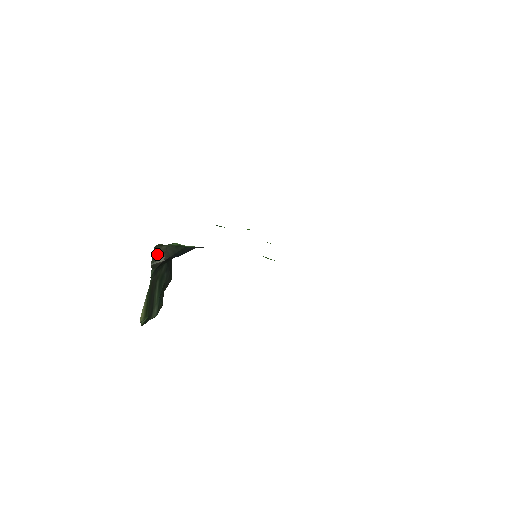
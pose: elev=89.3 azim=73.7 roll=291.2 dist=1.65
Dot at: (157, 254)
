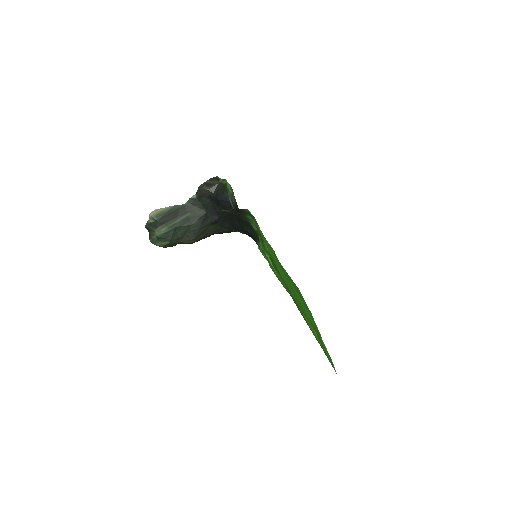
Dot at: (210, 183)
